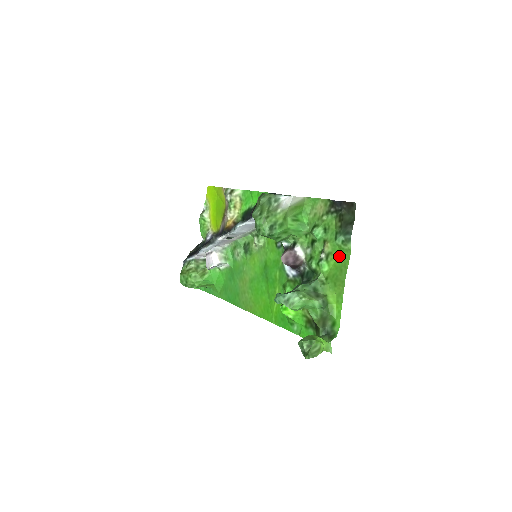
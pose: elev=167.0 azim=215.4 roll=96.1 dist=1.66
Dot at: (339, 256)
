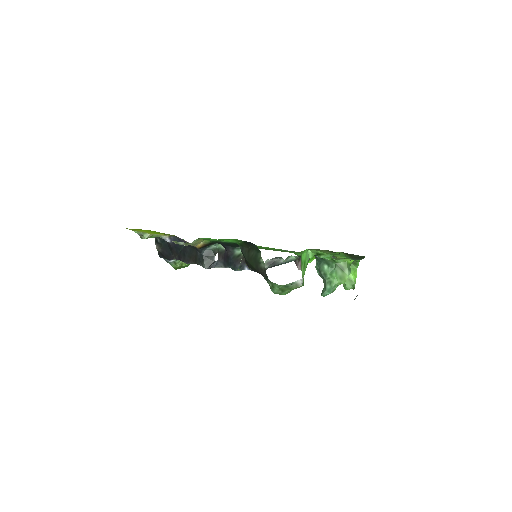
Dot at: occluded
